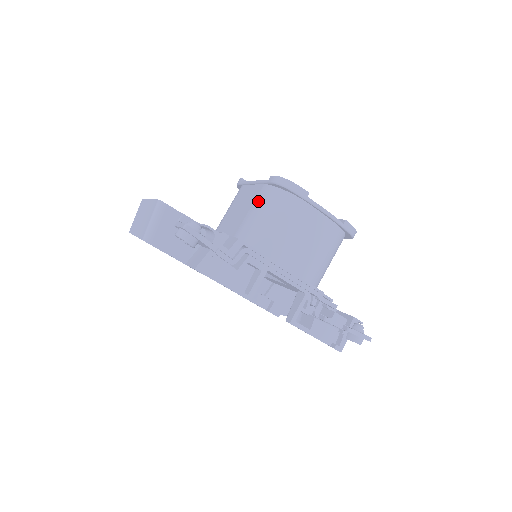
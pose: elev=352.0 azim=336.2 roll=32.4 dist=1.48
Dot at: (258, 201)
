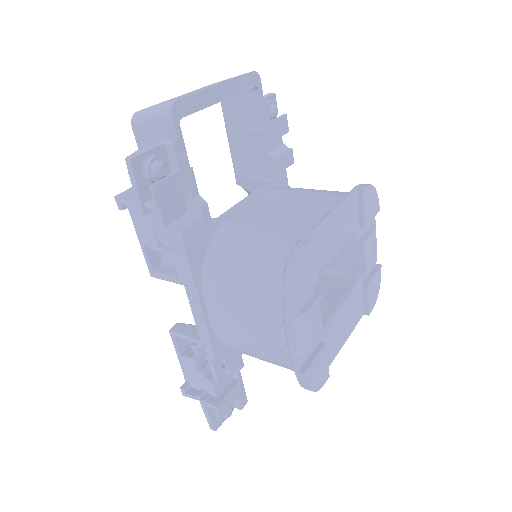
Dot at: (277, 234)
